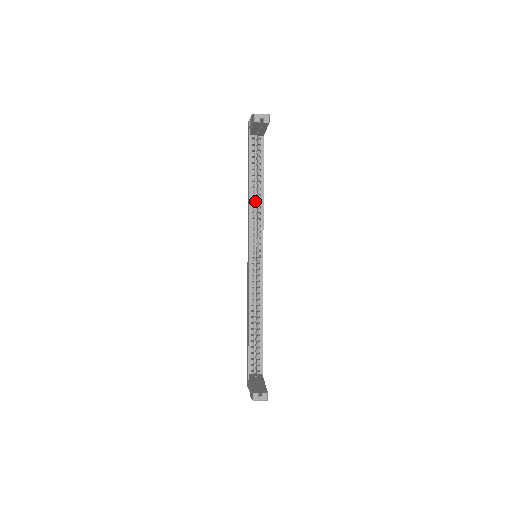
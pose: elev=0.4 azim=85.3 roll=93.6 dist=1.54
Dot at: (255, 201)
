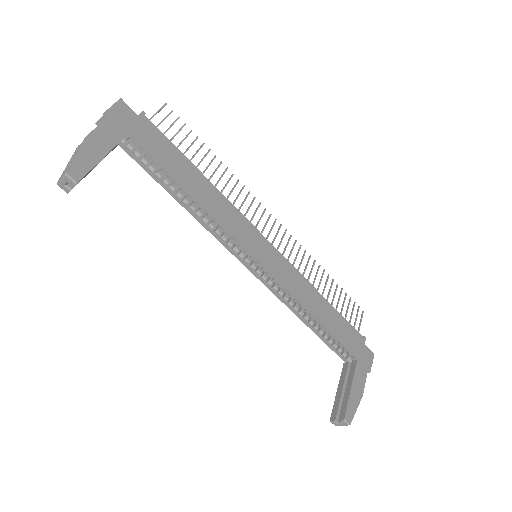
Dot at: occluded
